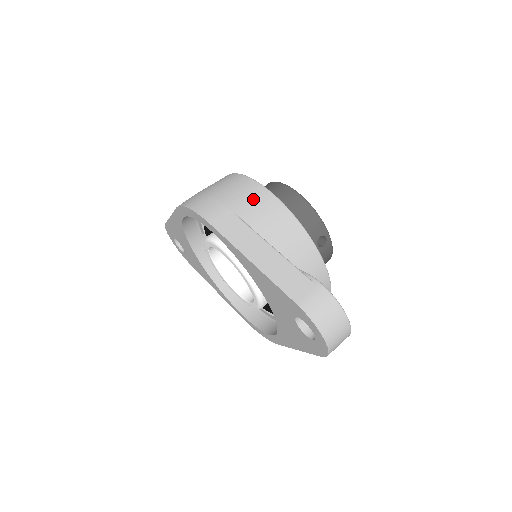
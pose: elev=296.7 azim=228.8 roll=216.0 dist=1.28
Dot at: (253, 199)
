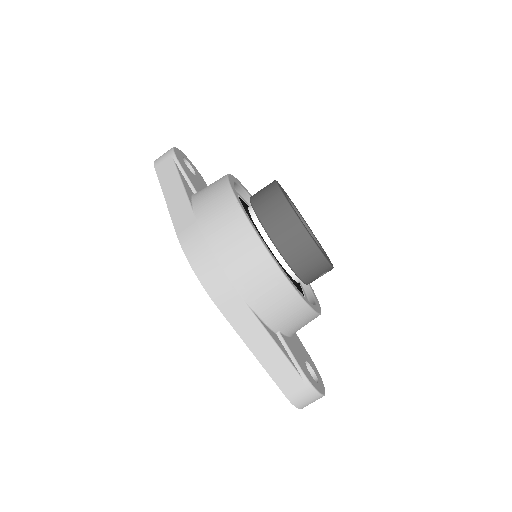
Dot at: (263, 282)
